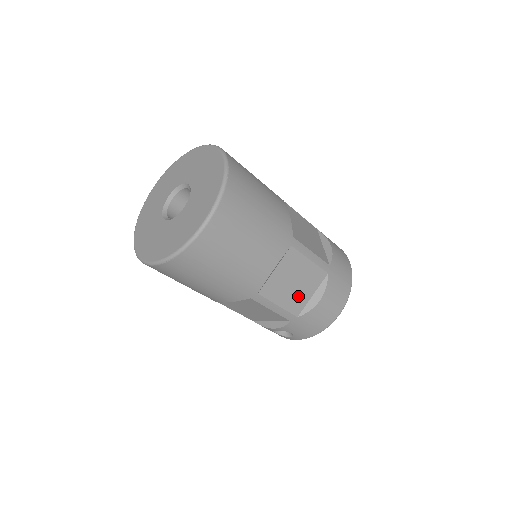
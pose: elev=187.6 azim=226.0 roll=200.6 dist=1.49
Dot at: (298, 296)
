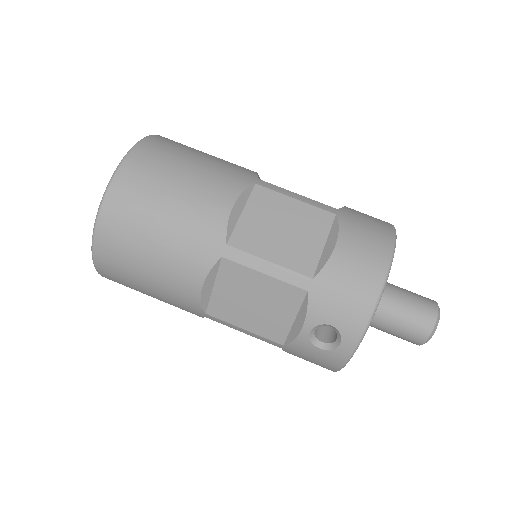
Dot at: (299, 247)
